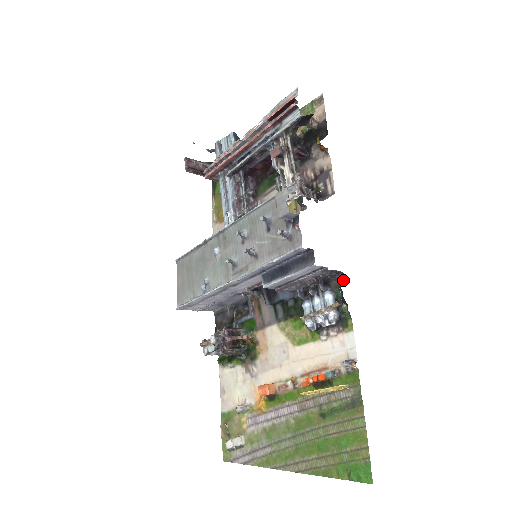
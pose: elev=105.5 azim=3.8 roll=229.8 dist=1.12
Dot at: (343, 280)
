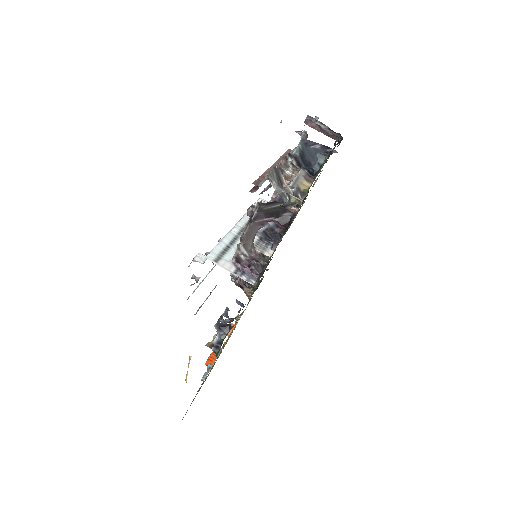
Dot at: (222, 339)
